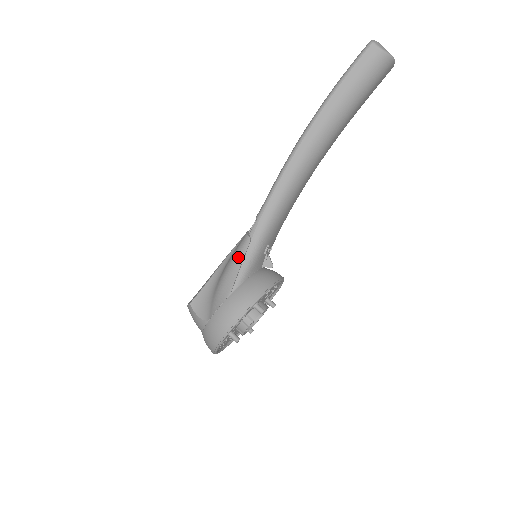
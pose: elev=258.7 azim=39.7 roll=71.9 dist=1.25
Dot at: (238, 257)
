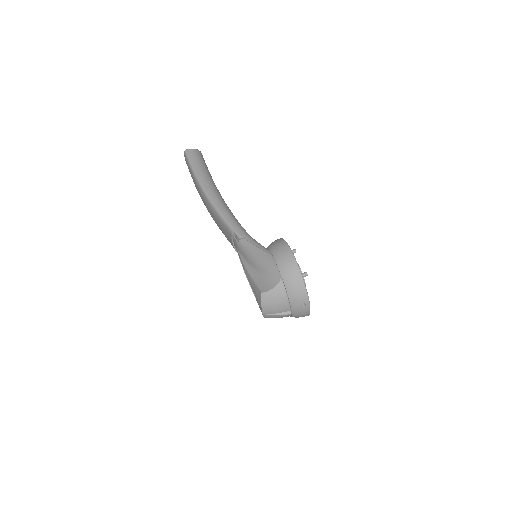
Dot at: (250, 248)
